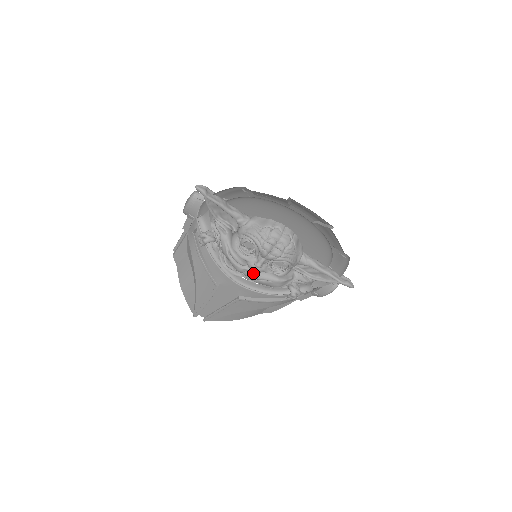
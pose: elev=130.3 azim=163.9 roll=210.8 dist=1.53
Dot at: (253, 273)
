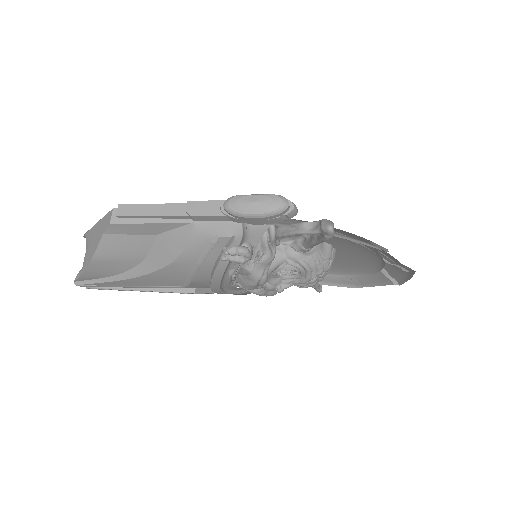
Dot at: (261, 291)
